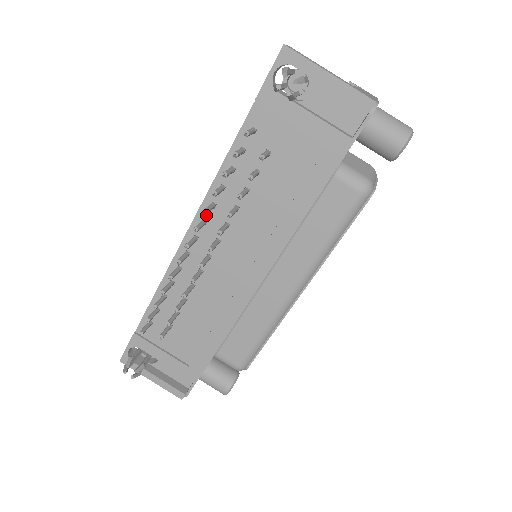
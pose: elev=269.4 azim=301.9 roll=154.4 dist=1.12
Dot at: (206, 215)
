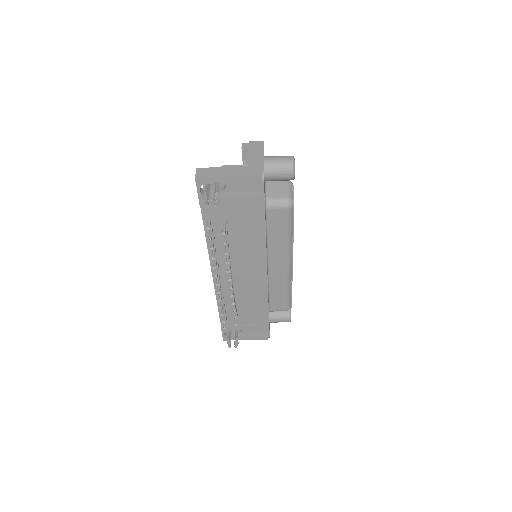
Dot at: occluded
